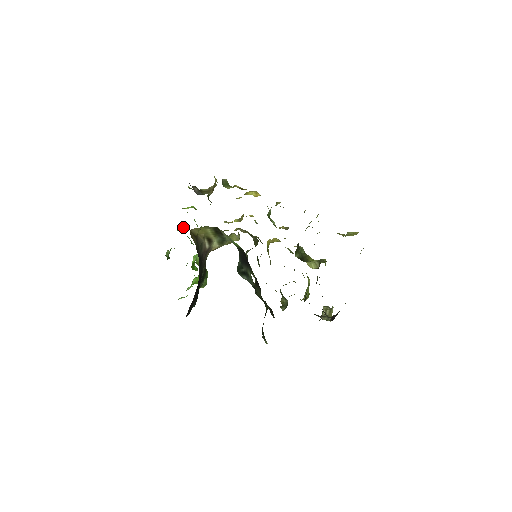
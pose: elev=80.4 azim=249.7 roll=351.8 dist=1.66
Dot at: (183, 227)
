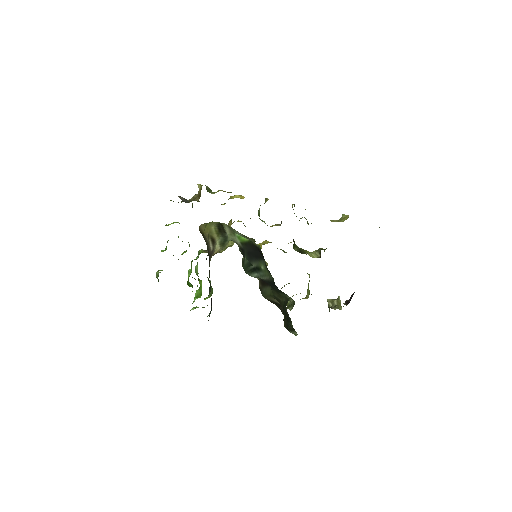
Dot at: (166, 247)
